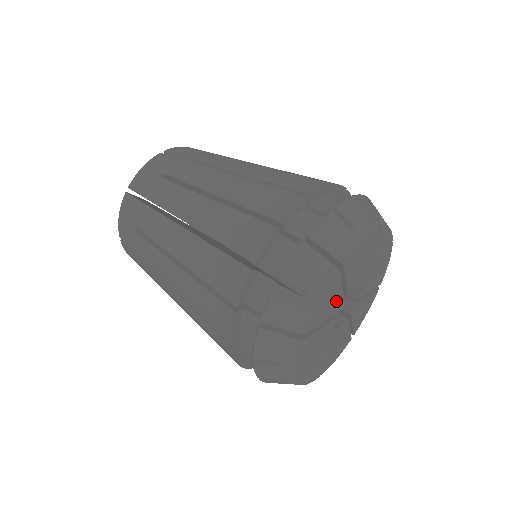
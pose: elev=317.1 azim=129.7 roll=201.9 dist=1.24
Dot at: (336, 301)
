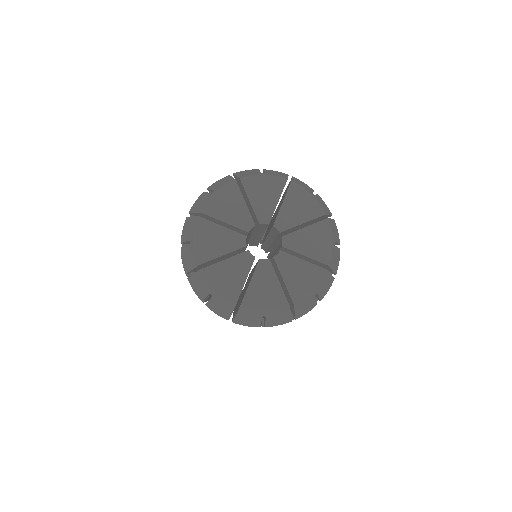
Dot at: (227, 238)
